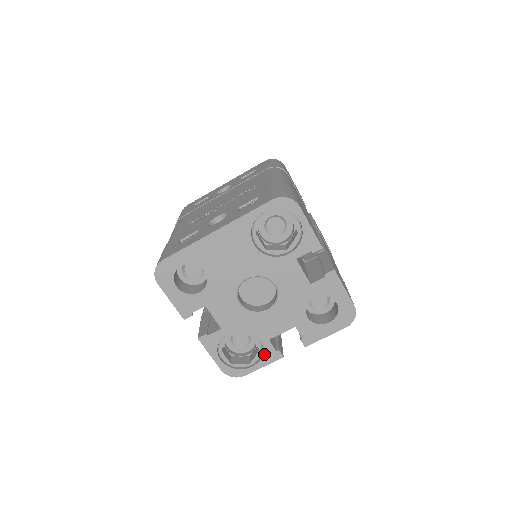
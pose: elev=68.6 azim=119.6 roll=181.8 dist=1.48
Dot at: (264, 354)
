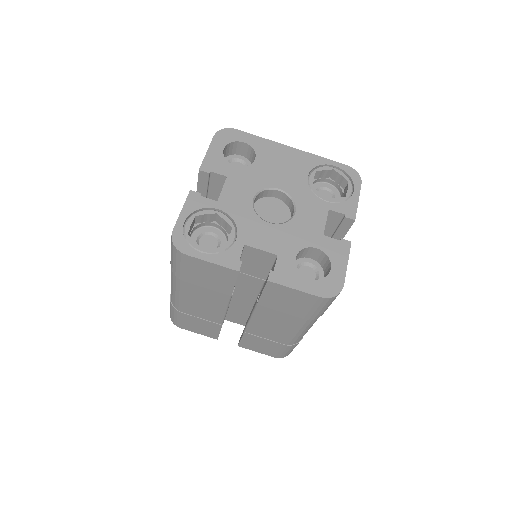
Dot at: (226, 252)
